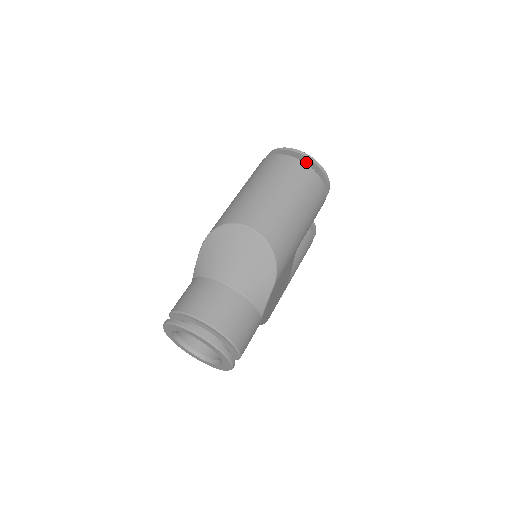
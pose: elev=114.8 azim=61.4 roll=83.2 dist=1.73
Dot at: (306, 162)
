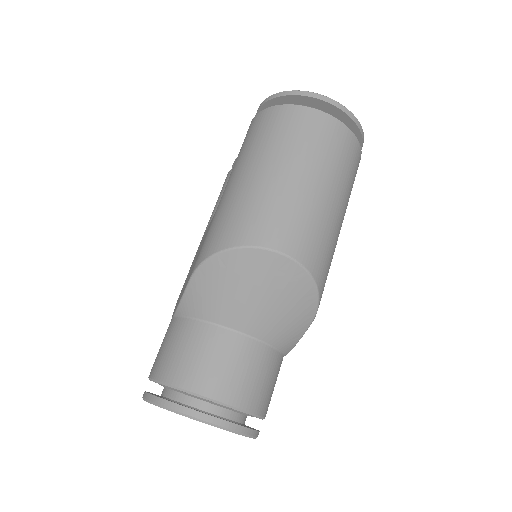
Dot at: (336, 116)
